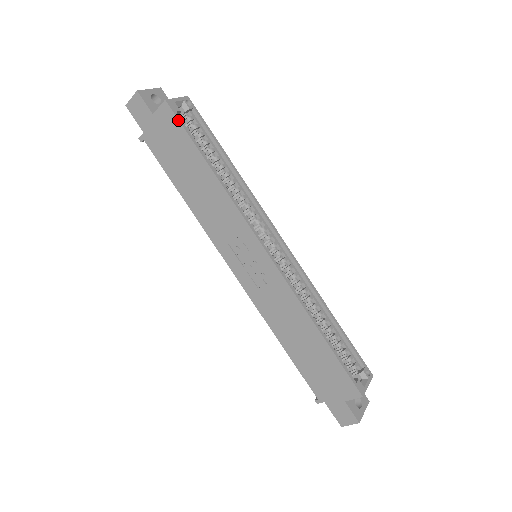
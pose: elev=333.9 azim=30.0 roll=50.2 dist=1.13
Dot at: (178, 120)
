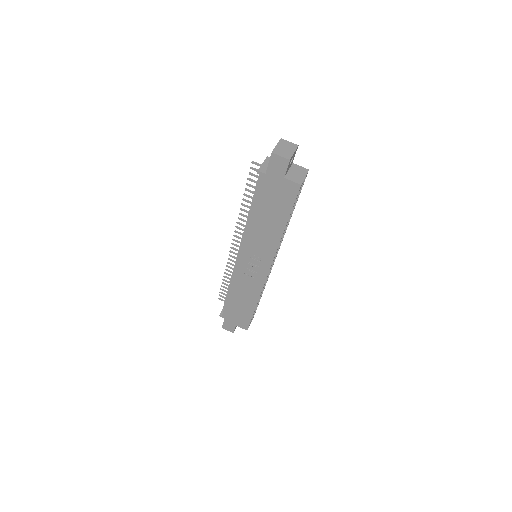
Dot at: (296, 198)
